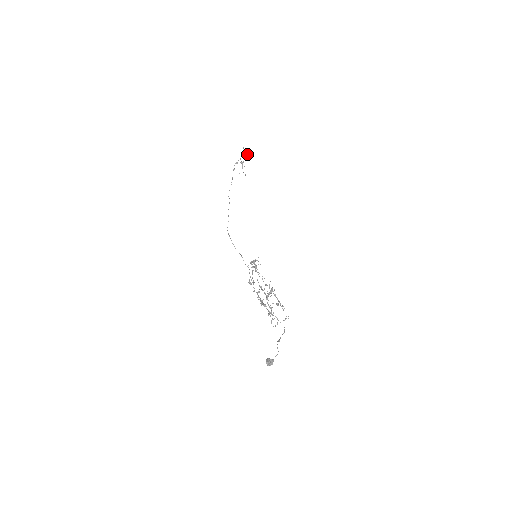
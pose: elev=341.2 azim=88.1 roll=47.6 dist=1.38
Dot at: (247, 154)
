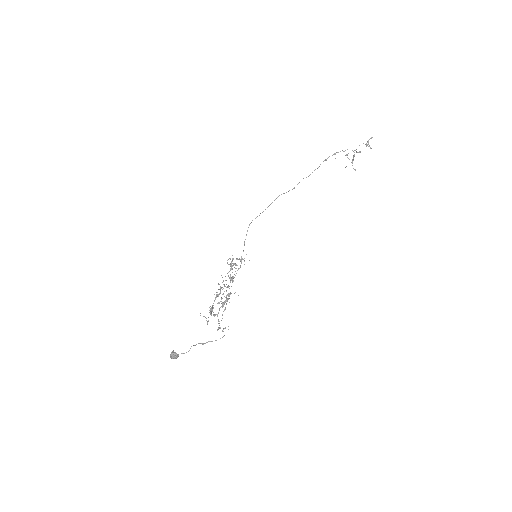
Dot at: (368, 146)
